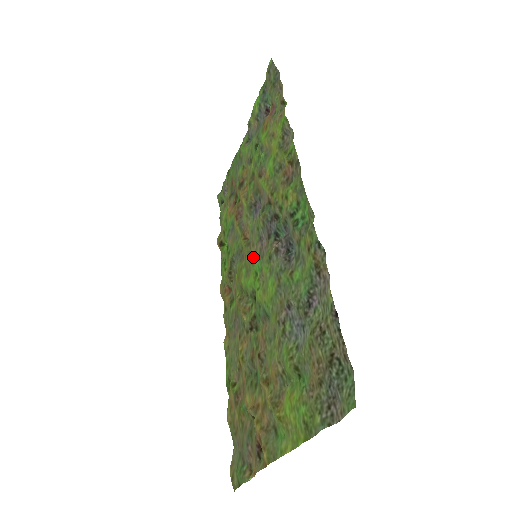
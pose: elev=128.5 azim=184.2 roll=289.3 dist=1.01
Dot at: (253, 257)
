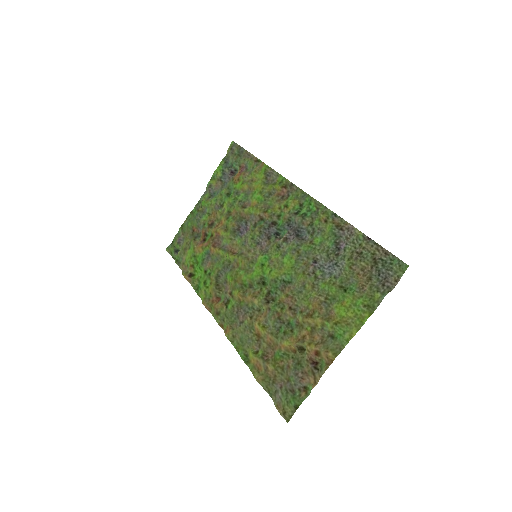
Dot at: (252, 258)
